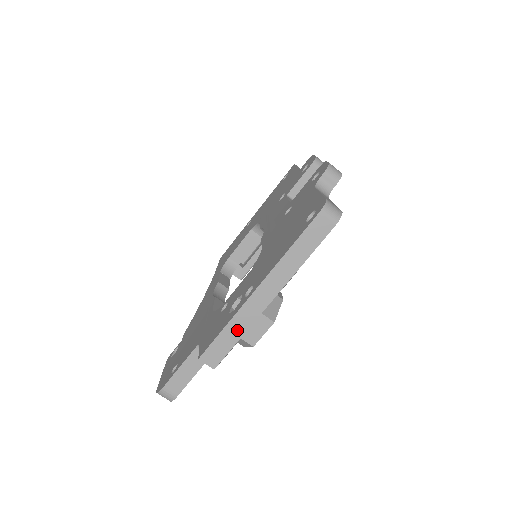
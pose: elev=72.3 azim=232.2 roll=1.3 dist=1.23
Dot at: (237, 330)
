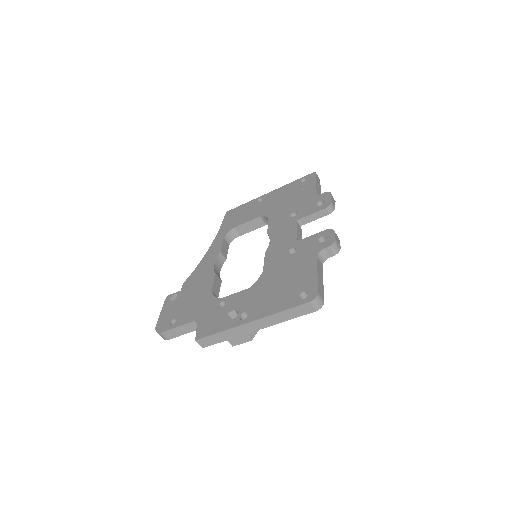
Dot at: (227, 336)
